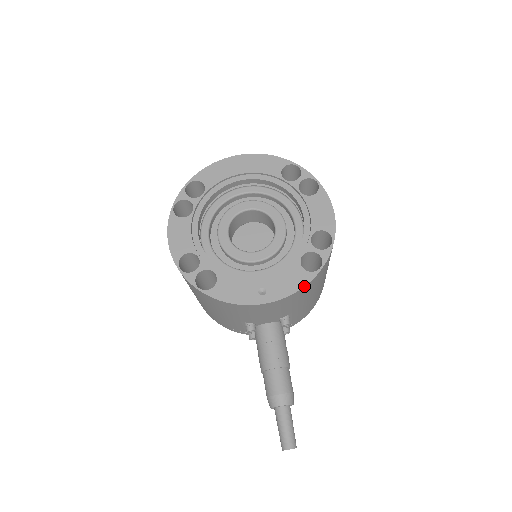
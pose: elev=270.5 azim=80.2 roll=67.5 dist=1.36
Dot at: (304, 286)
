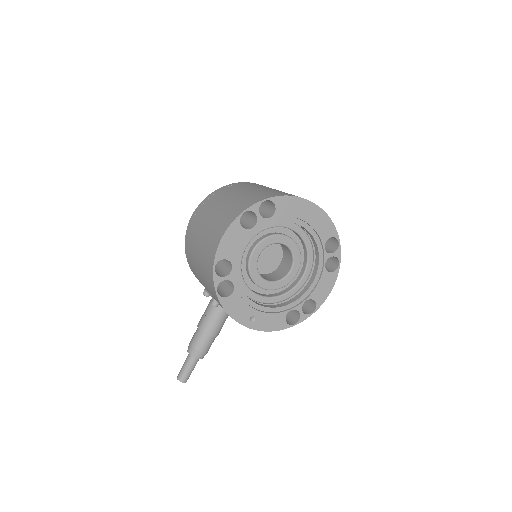
Dot at: (277, 330)
